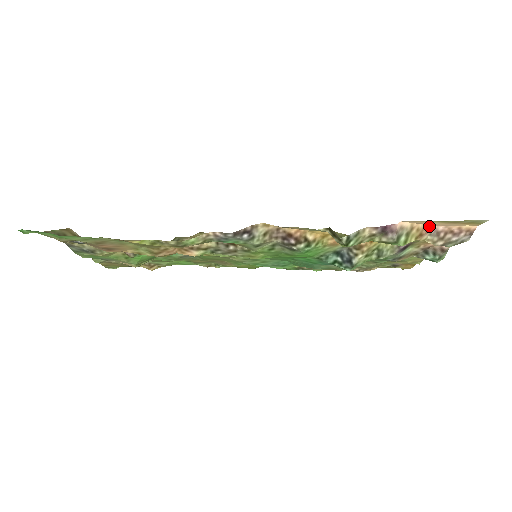
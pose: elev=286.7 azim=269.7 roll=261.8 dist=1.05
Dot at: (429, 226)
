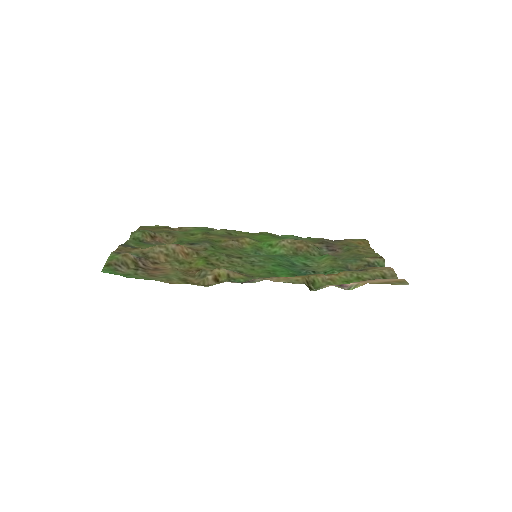
Dot at: (372, 280)
